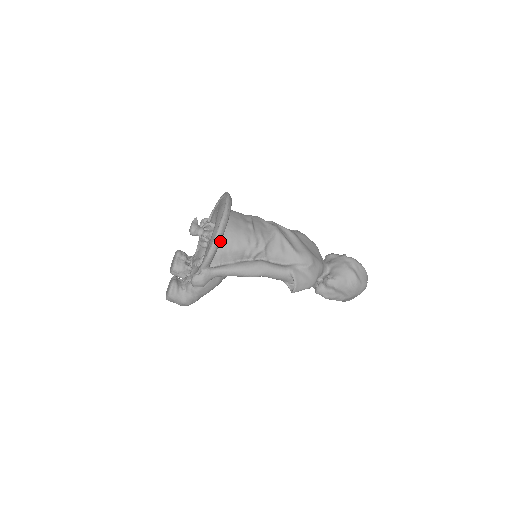
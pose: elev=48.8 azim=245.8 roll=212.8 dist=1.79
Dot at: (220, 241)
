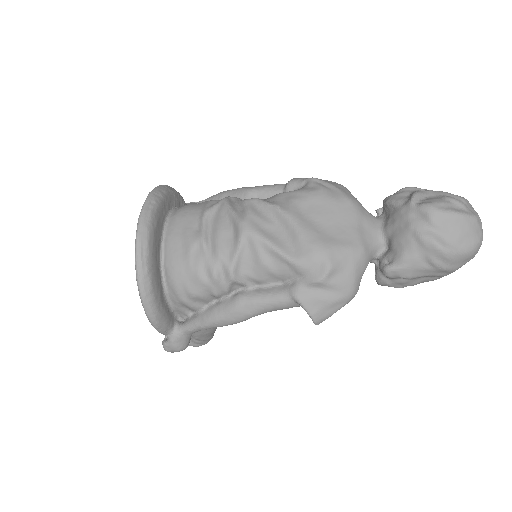
Dot at: (155, 302)
